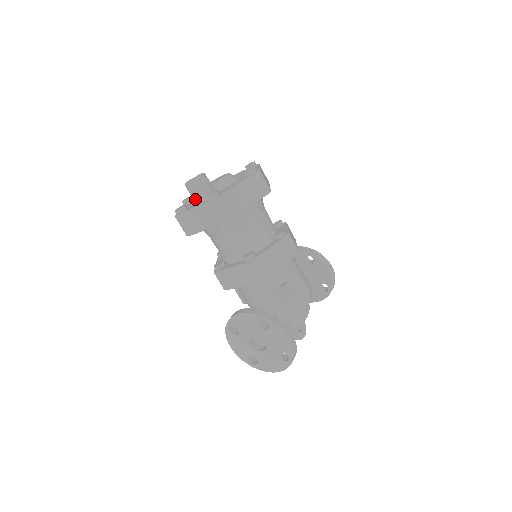
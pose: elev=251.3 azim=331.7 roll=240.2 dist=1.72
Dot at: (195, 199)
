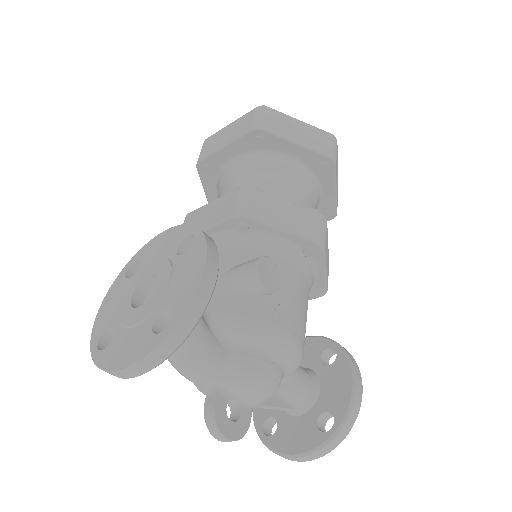
Dot at: occluded
